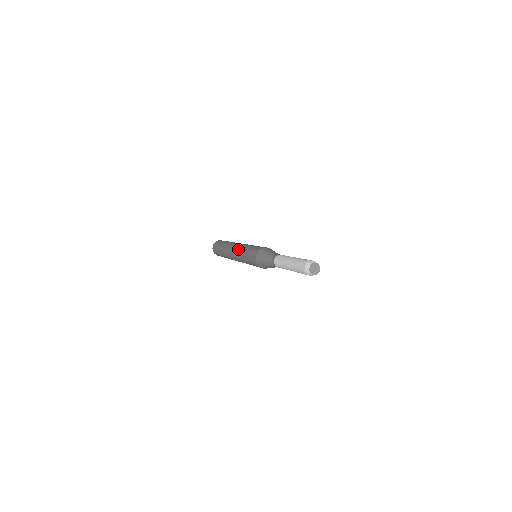
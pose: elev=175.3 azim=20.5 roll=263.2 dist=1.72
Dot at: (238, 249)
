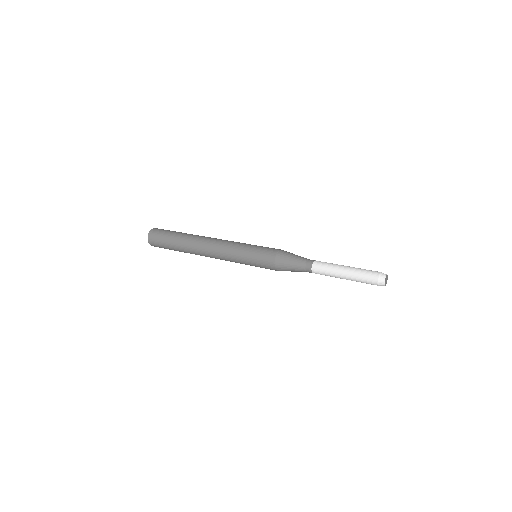
Dot at: (229, 242)
